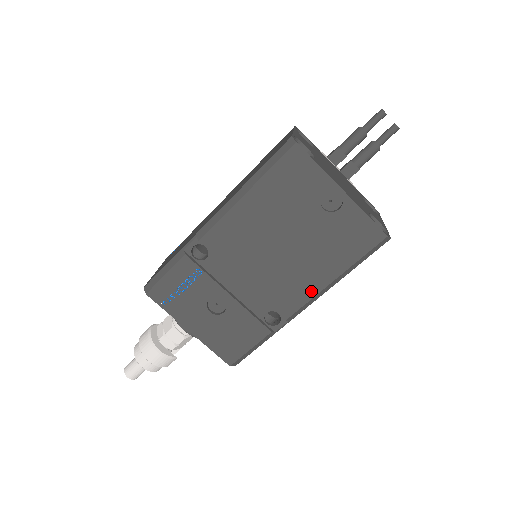
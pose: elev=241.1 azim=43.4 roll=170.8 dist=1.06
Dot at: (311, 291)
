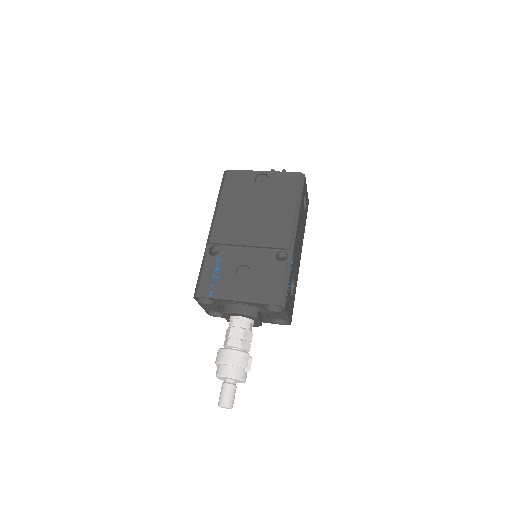
Dot at: (288, 223)
